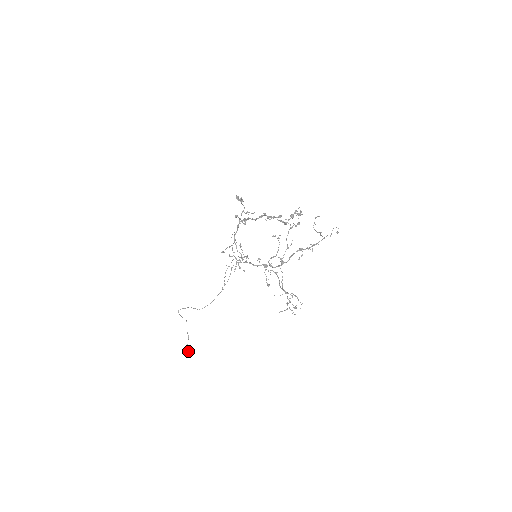
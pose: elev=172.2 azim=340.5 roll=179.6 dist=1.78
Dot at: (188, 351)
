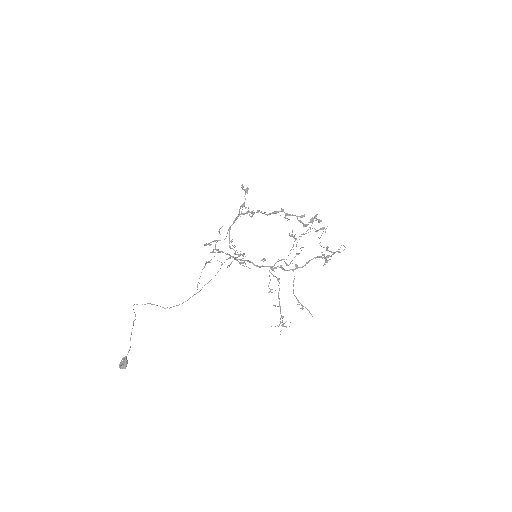
Dot at: (122, 366)
